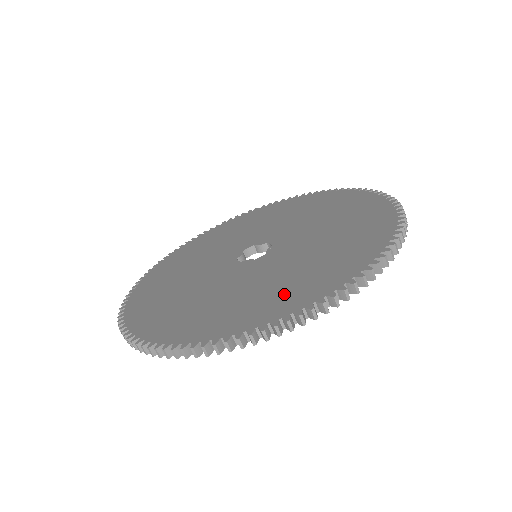
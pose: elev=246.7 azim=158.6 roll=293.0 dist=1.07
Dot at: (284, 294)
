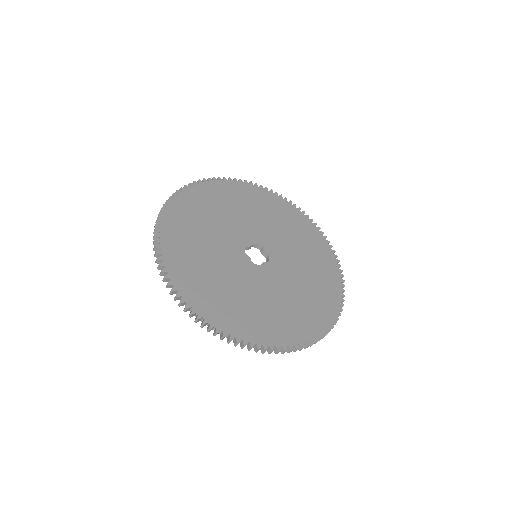
Dot at: (238, 315)
